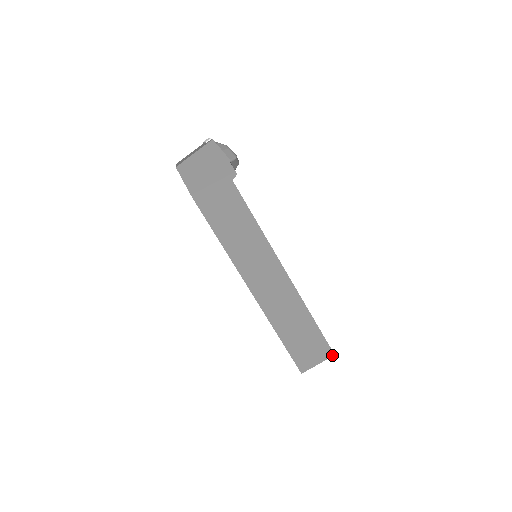
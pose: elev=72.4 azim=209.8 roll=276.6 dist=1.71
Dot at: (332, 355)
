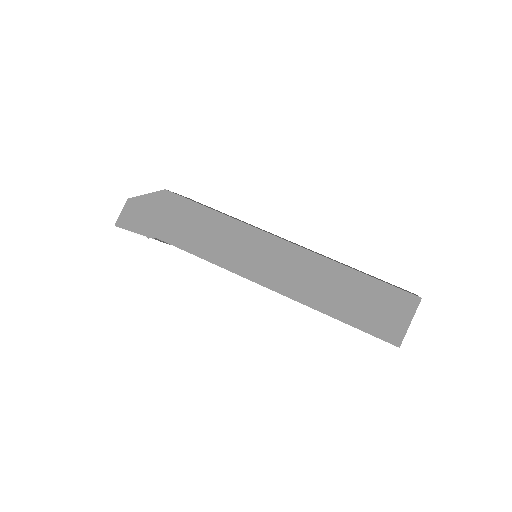
Dot at: occluded
